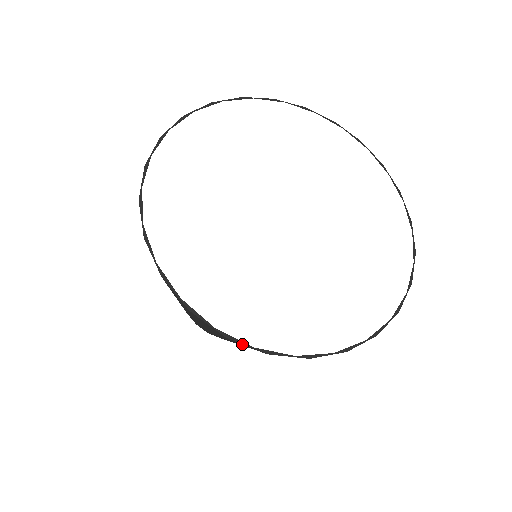
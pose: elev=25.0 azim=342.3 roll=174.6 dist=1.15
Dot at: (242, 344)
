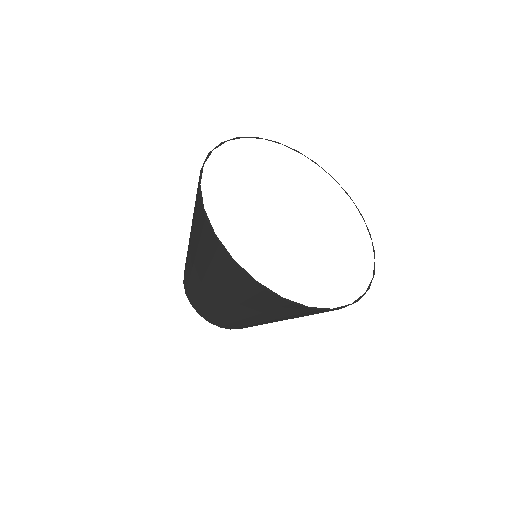
Dot at: (273, 297)
